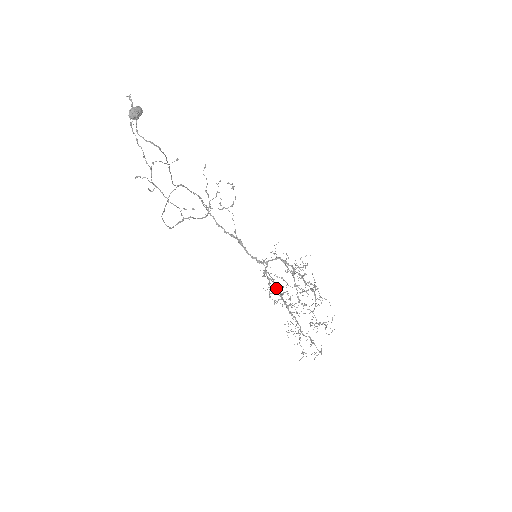
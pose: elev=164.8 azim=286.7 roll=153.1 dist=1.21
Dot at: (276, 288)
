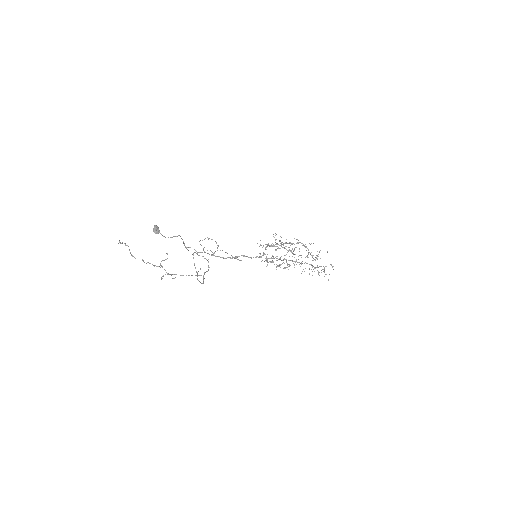
Dot at: occluded
